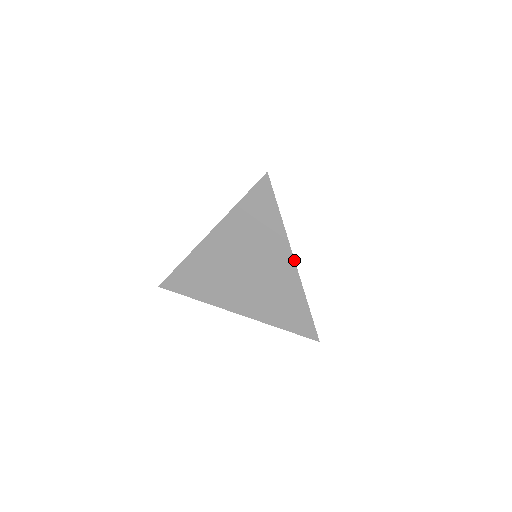
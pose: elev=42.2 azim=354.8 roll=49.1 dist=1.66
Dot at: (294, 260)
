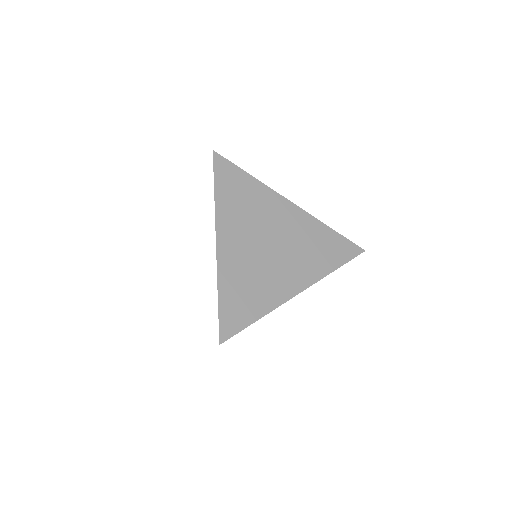
Dot at: (289, 201)
